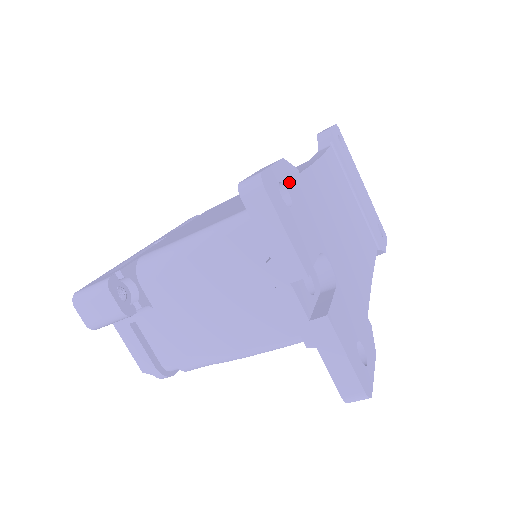
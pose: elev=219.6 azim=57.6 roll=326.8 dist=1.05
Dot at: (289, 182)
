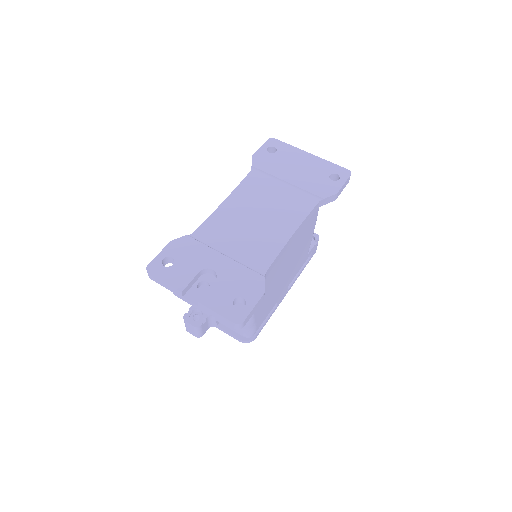
Dot at: (174, 251)
